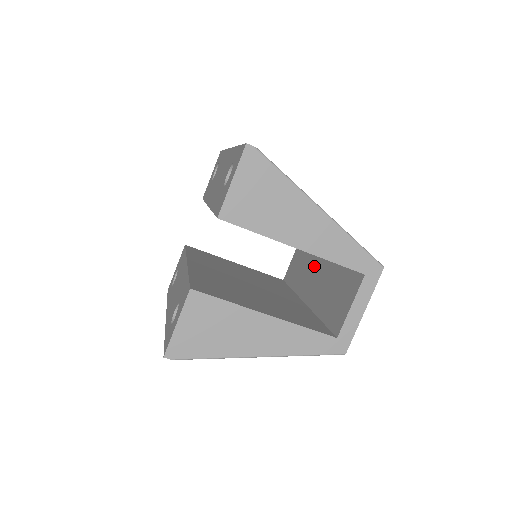
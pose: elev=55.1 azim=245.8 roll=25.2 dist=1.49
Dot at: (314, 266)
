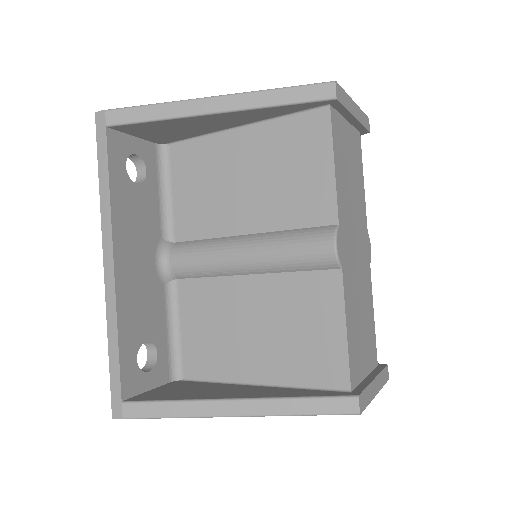
Dot at: occluded
